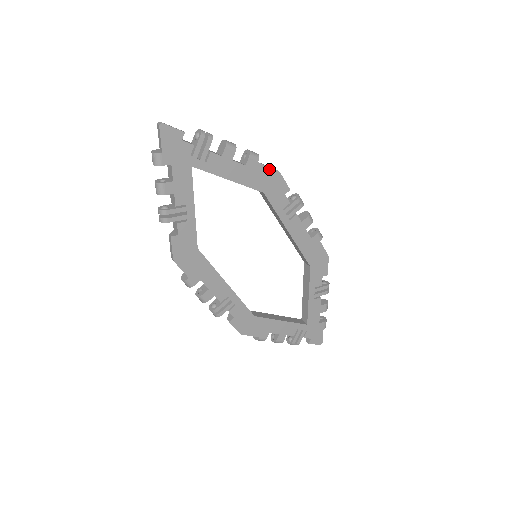
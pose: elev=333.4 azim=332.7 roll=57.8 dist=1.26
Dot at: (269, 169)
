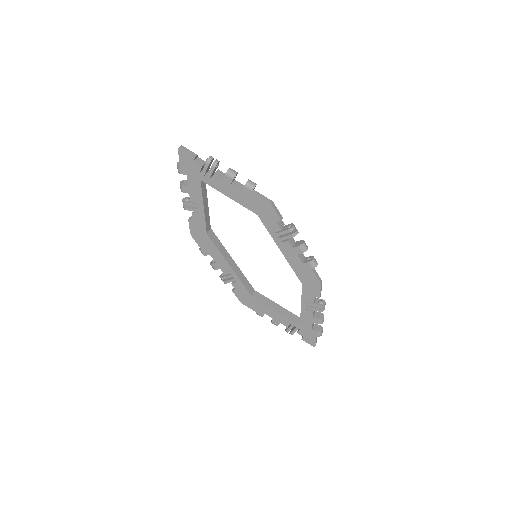
Dot at: (262, 200)
